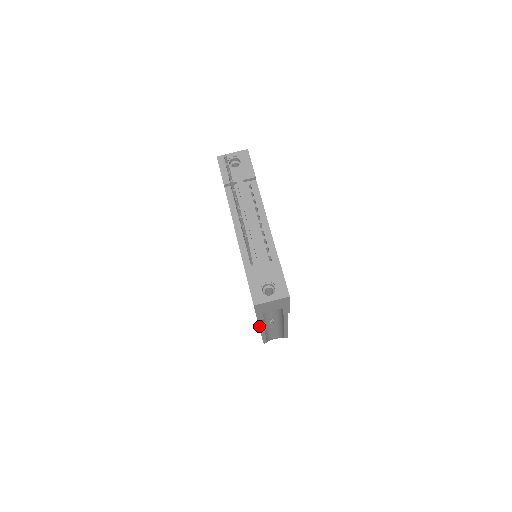
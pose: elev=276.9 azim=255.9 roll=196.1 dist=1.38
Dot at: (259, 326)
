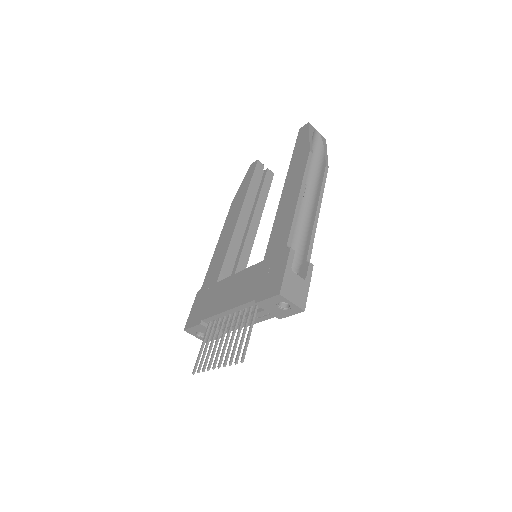
Dot at: (213, 256)
